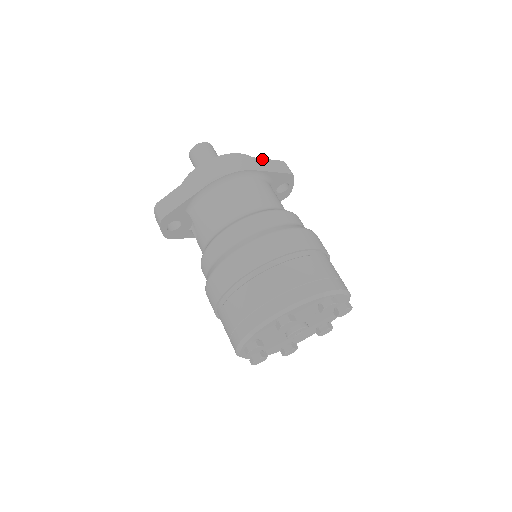
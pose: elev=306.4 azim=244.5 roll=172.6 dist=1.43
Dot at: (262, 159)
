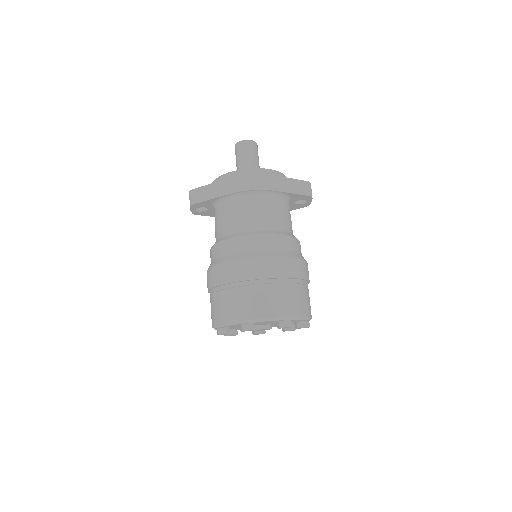
Dot at: (287, 178)
